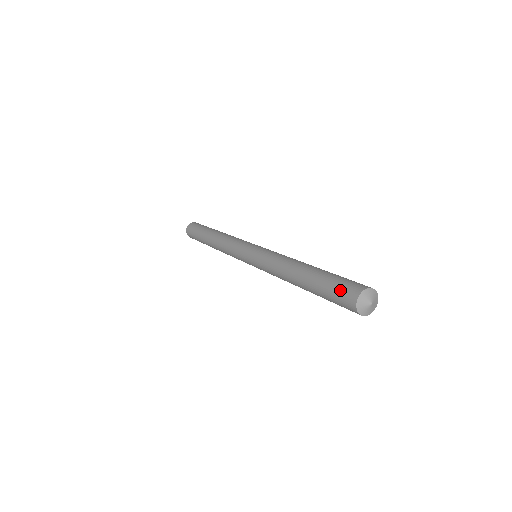
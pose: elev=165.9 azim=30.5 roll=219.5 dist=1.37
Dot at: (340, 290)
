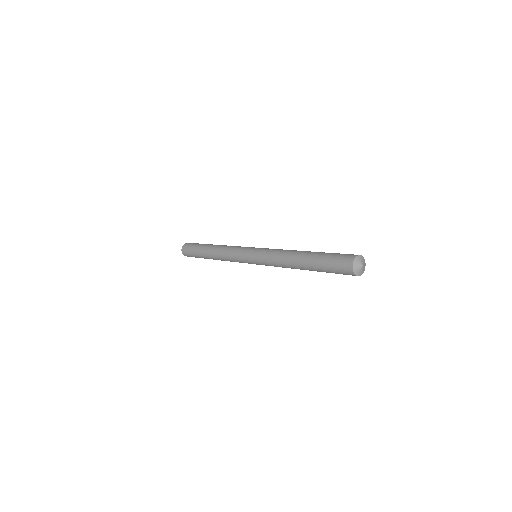
Dot at: (338, 260)
